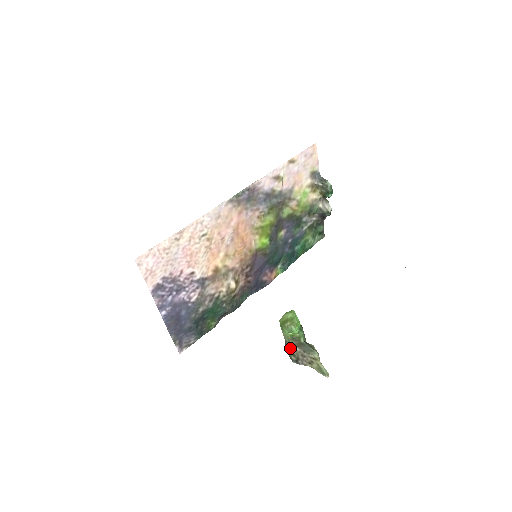
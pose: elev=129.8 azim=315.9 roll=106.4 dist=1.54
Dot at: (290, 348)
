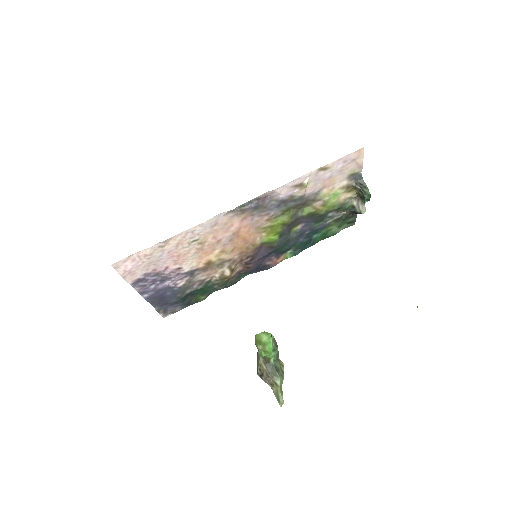
Dot at: (259, 362)
